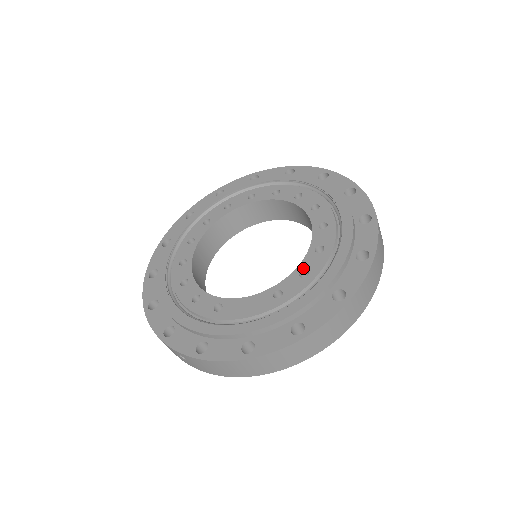
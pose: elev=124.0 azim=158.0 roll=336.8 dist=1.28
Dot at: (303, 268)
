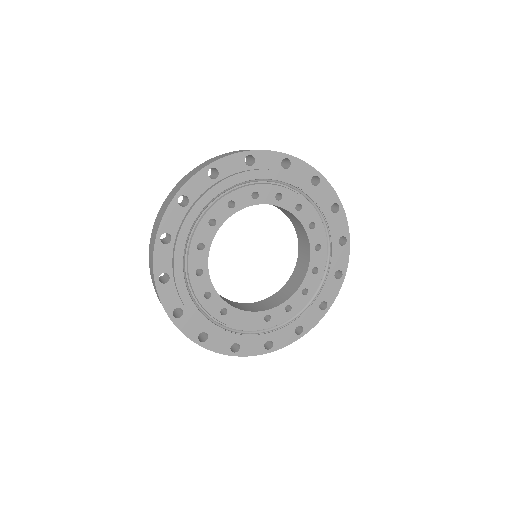
Dot at: (290, 304)
